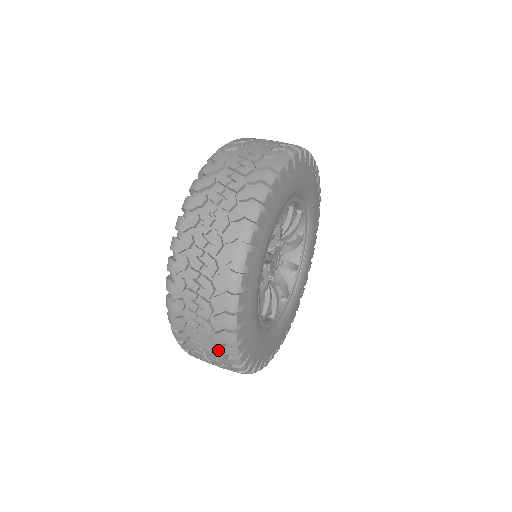
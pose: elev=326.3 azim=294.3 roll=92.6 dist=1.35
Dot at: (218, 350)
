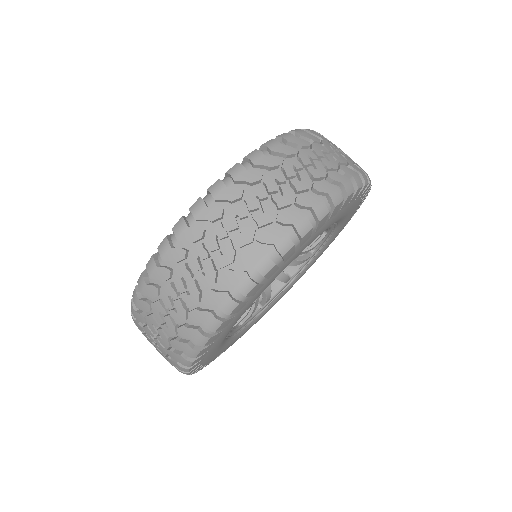
Dot at: occluded
